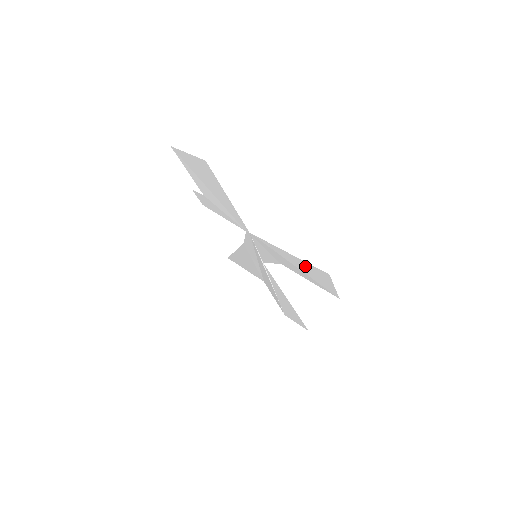
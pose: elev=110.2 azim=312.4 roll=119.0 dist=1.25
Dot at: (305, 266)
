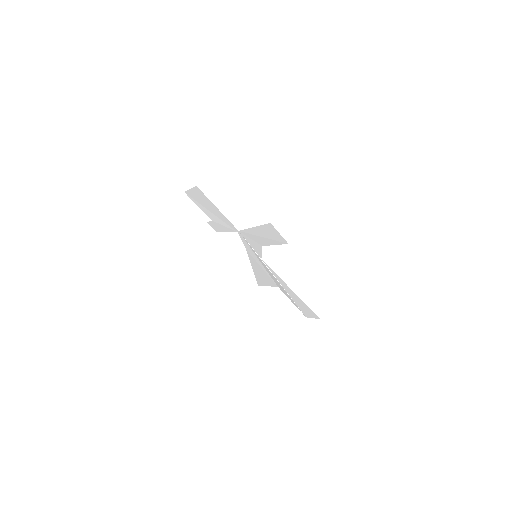
Dot at: (264, 230)
